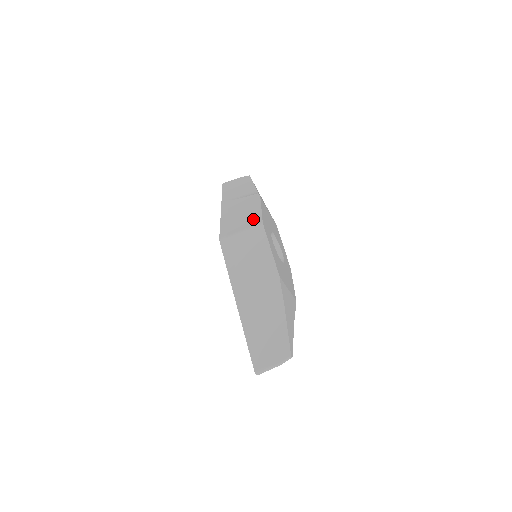
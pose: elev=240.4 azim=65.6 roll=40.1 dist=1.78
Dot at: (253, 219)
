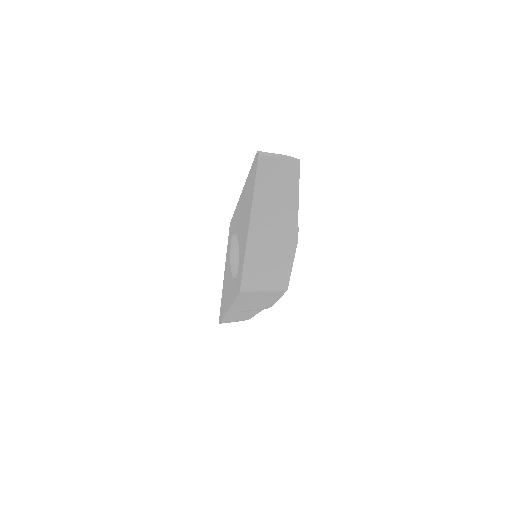
Dot at: (280, 278)
